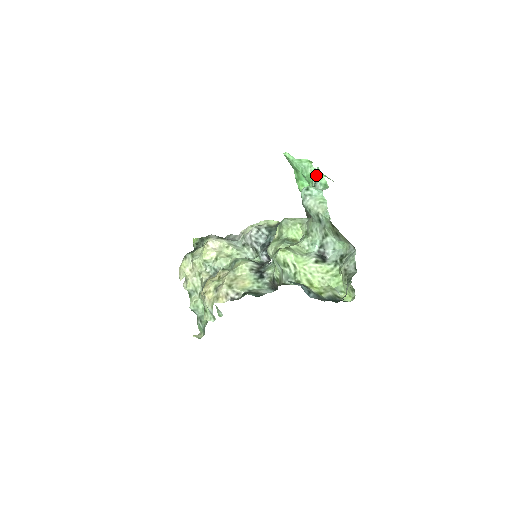
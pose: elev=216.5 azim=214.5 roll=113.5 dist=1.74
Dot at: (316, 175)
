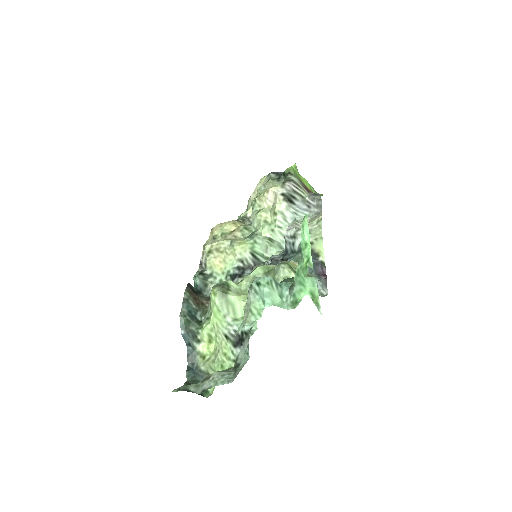
Dot at: (298, 282)
